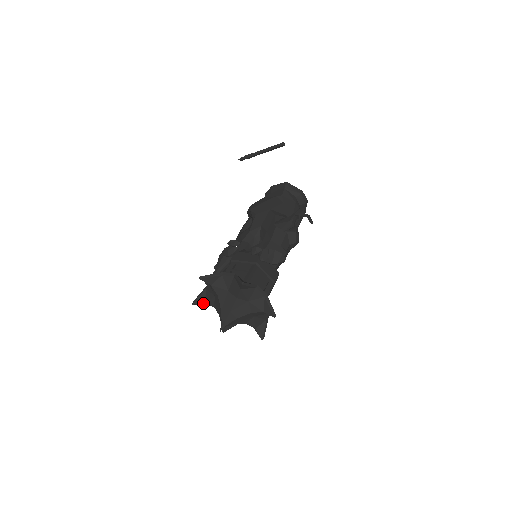
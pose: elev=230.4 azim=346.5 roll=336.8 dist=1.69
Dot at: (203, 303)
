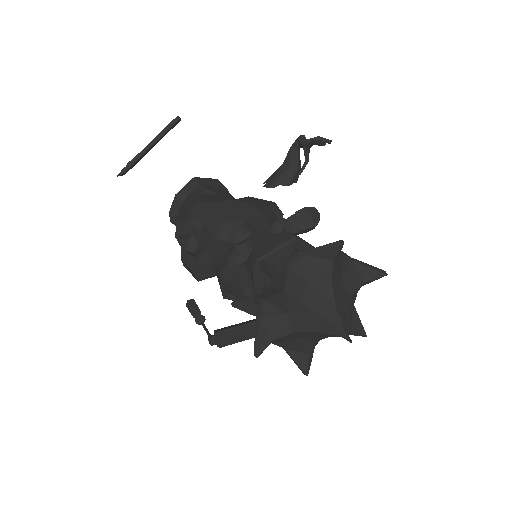
Dot at: (269, 344)
